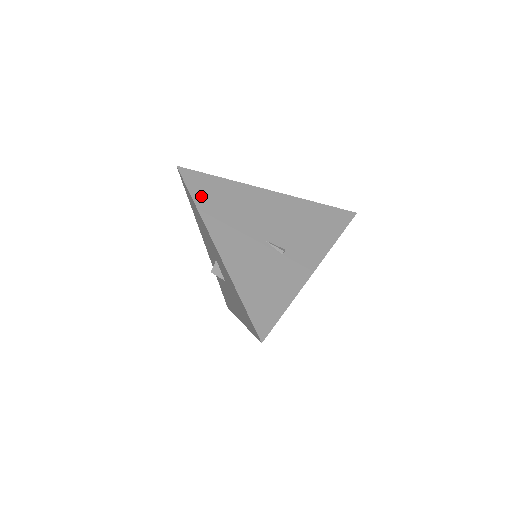
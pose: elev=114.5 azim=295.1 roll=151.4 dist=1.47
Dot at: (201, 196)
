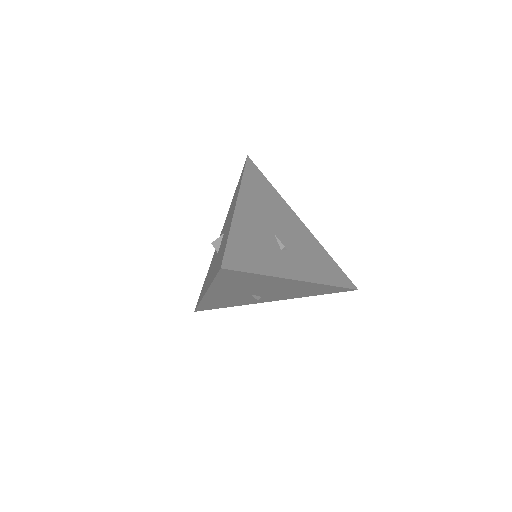
Dot at: (224, 281)
